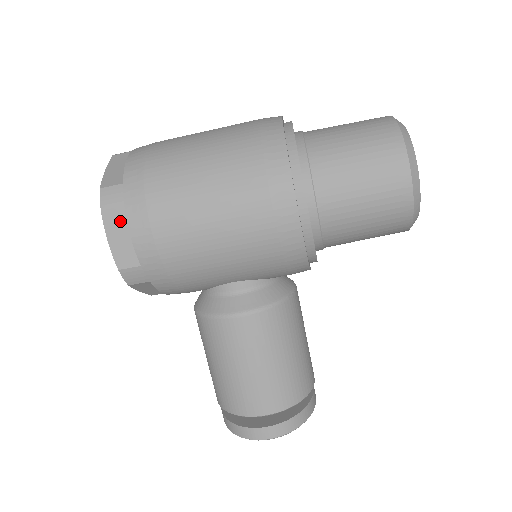
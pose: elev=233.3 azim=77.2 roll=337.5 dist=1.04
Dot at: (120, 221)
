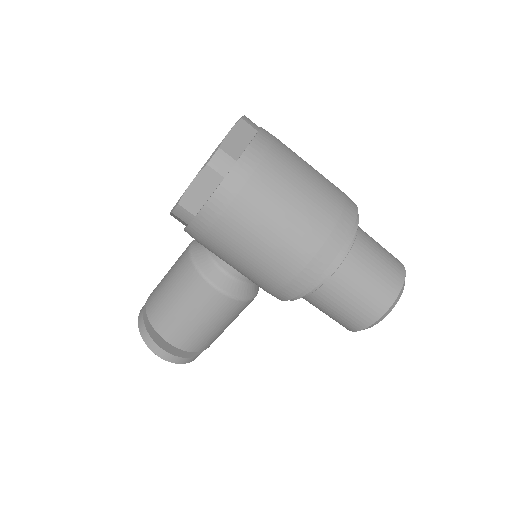
Dot at: (211, 182)
